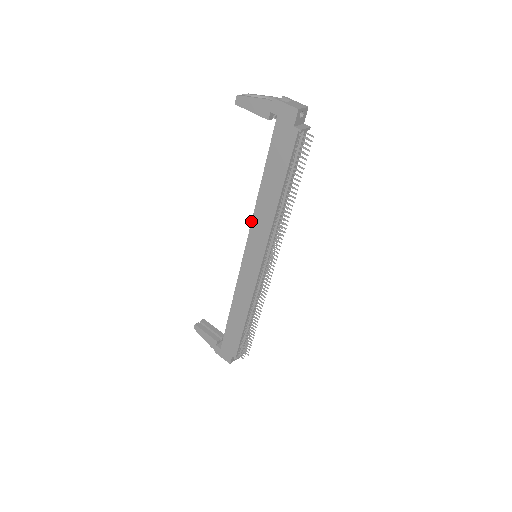
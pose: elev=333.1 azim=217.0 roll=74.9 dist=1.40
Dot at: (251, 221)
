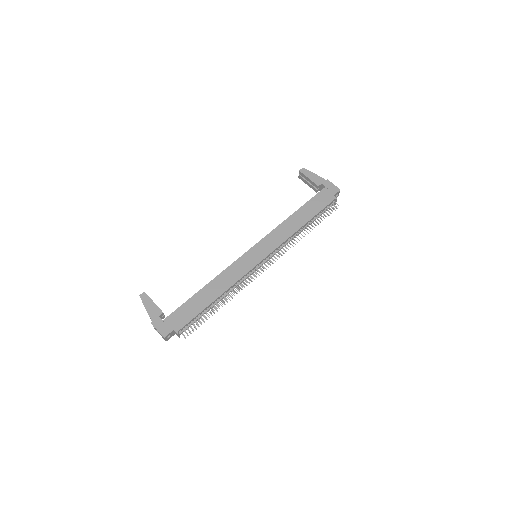
Dot at: (272, 230)
